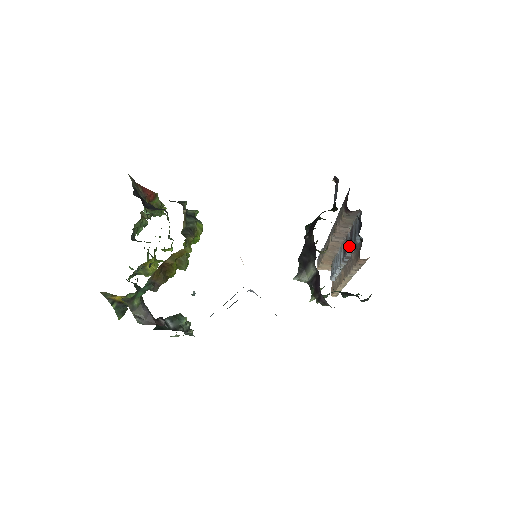
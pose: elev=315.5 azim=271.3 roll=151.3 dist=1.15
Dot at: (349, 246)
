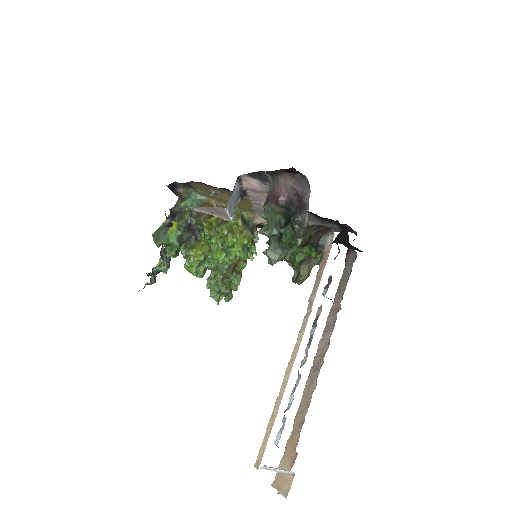
Dot at: occluded
